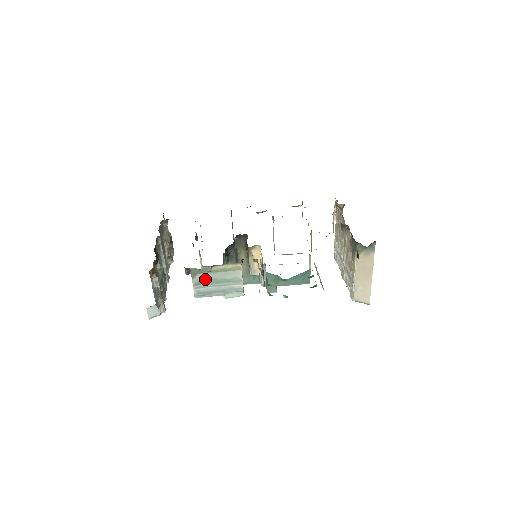
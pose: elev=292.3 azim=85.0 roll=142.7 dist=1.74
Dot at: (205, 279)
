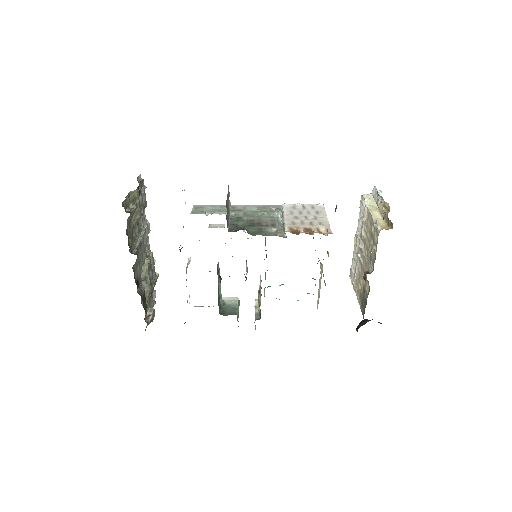
Dot at: occluded
